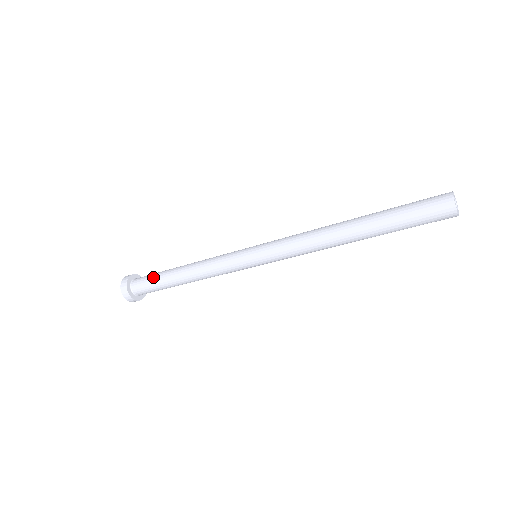
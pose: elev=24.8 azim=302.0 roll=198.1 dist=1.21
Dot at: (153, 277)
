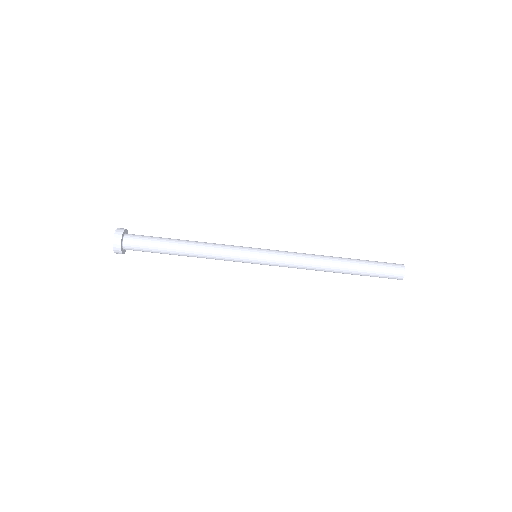
Dot at: occluded
